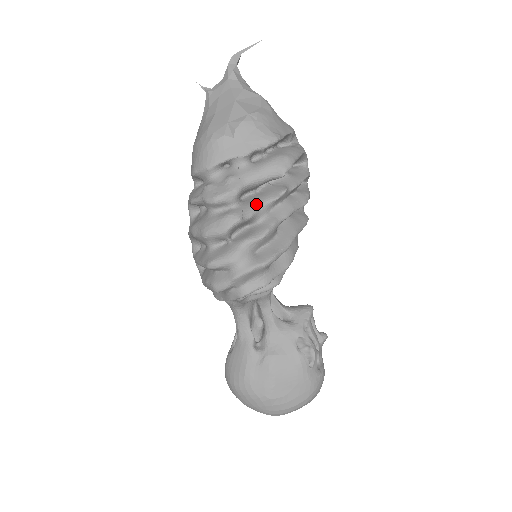
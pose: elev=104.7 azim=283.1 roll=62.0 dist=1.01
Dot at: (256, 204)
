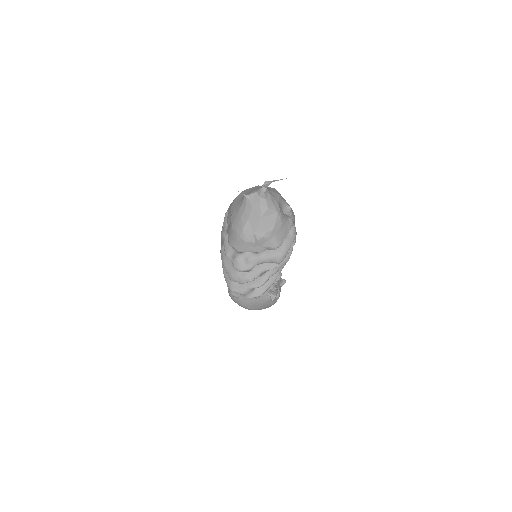
Dot at: (260, 272)
